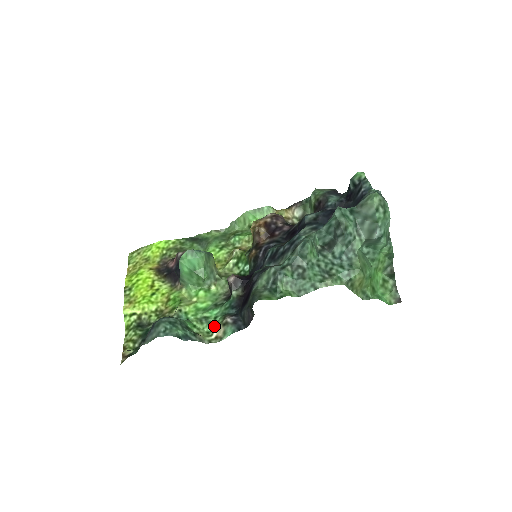
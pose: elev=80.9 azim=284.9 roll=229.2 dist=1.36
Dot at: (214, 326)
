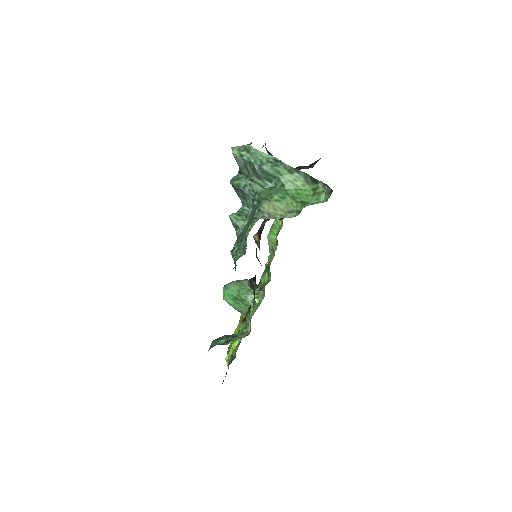
Dot at: occluded
